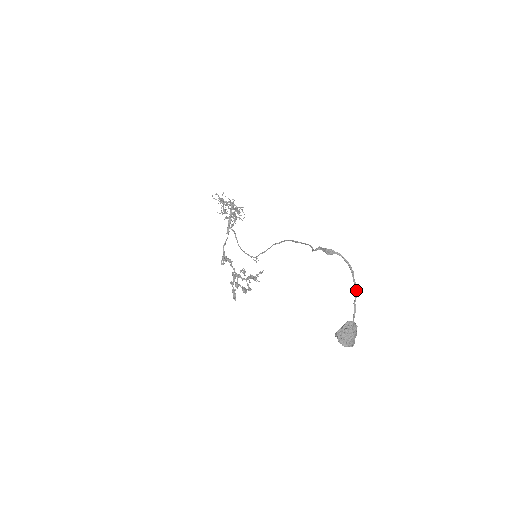
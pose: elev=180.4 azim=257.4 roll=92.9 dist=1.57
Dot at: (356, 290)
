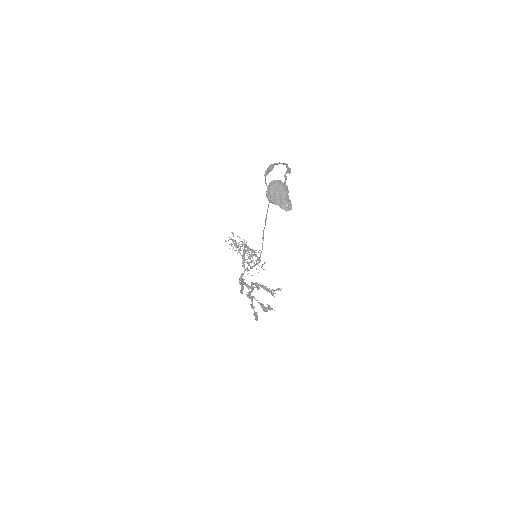
Dot at: (287, 169)
